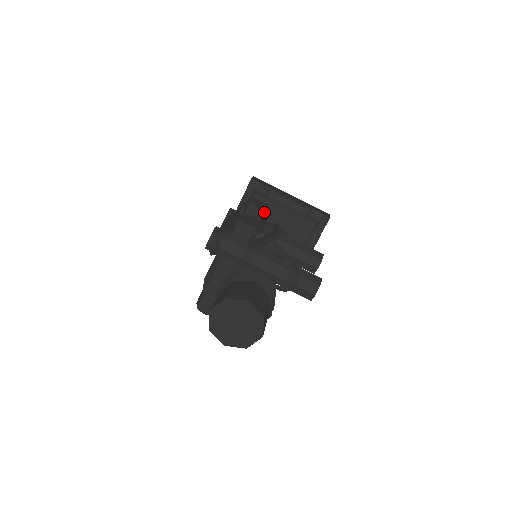
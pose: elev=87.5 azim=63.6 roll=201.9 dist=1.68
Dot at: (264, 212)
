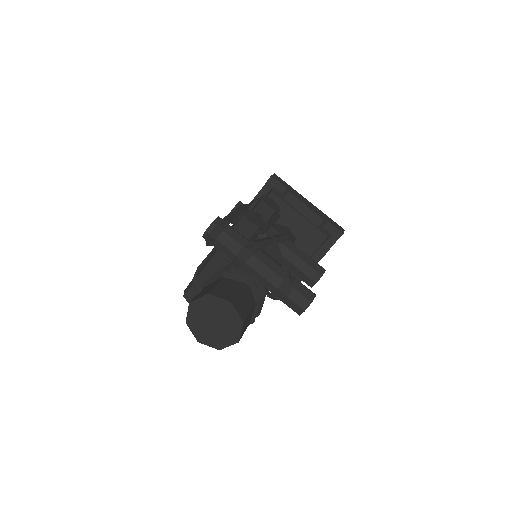
Dot at: (274, 213)
